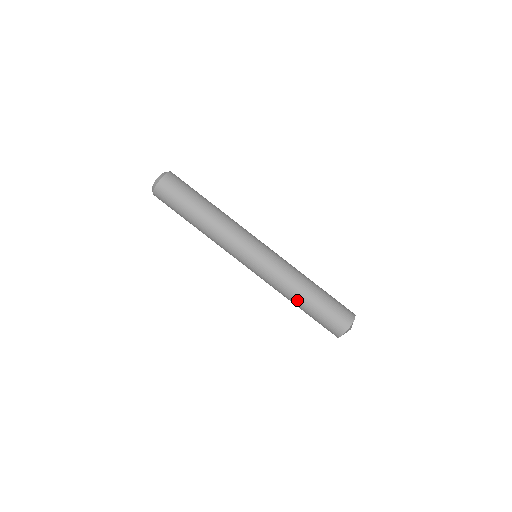
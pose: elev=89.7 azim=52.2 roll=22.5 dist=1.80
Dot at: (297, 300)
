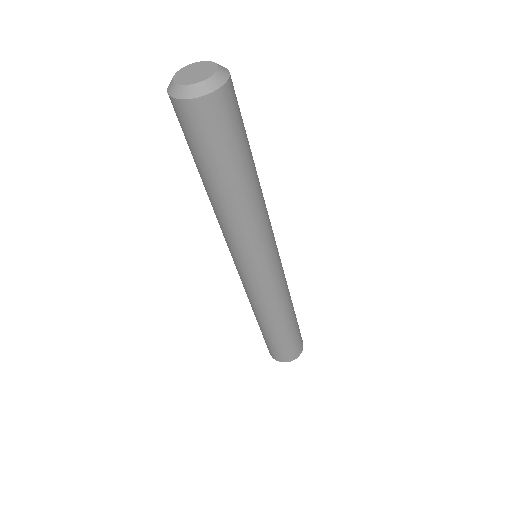
Dot at: (273, 324)
